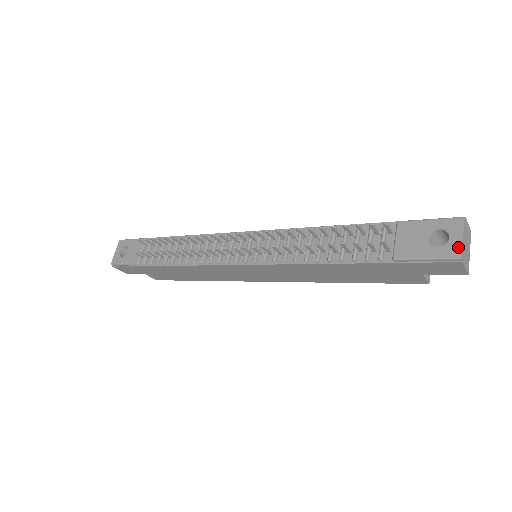
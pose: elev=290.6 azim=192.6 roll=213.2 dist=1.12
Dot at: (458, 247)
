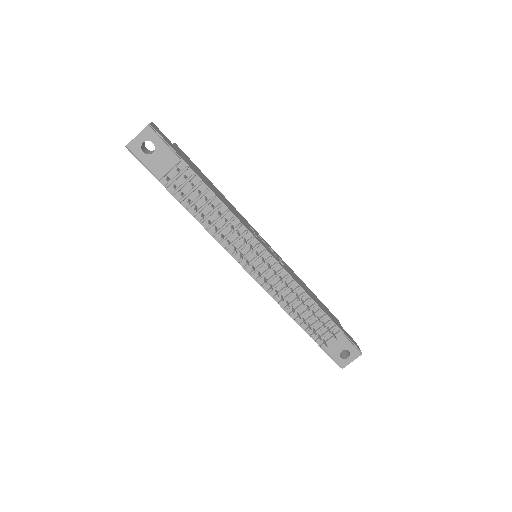
Dot at: (346, 364)
